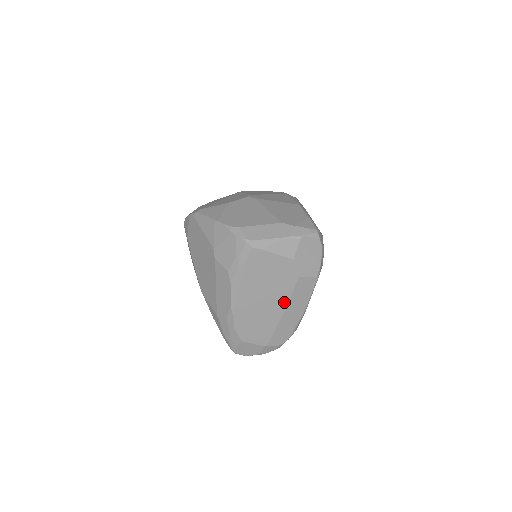
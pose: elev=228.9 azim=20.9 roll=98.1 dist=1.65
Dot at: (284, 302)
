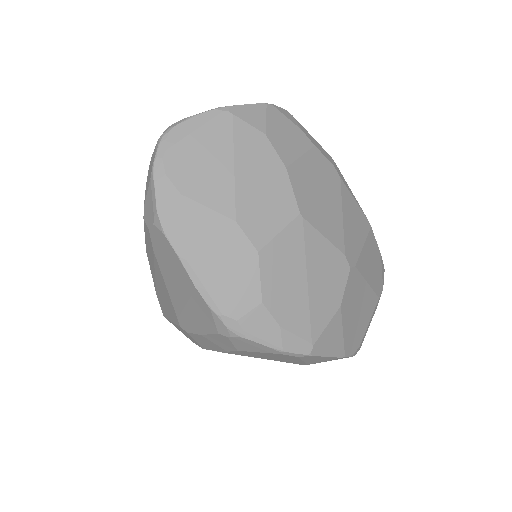
Dot at: occluded
